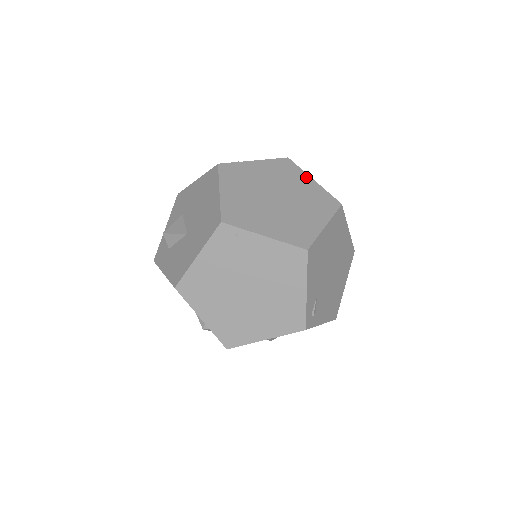
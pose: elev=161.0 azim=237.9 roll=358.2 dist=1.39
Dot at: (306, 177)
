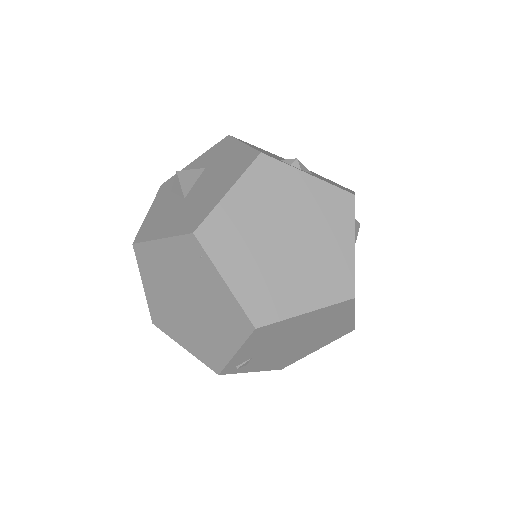
Dot at: (349, 235)
